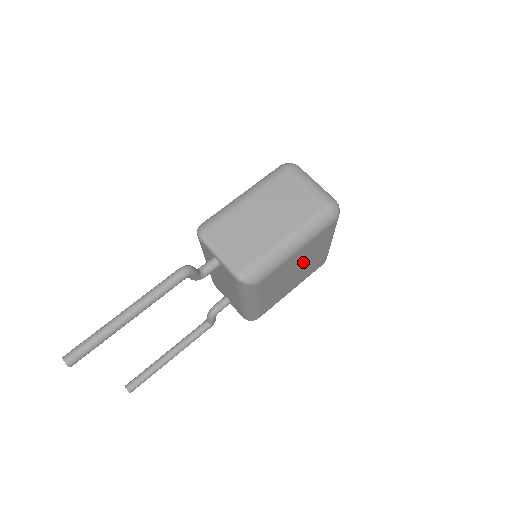
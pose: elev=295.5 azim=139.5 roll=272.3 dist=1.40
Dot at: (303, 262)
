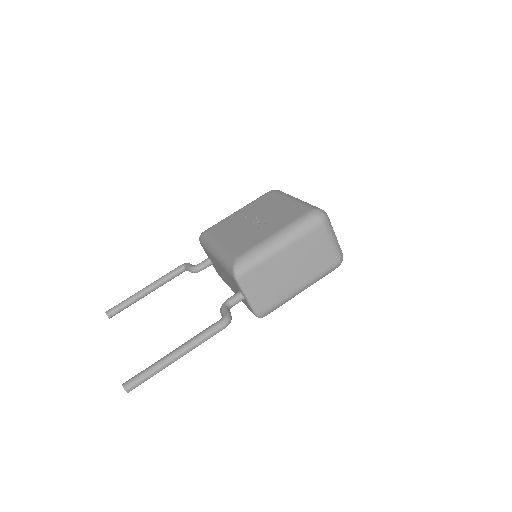
Dot at: occluded
